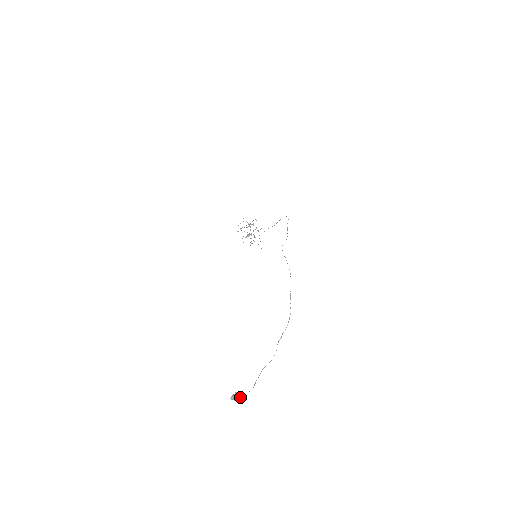
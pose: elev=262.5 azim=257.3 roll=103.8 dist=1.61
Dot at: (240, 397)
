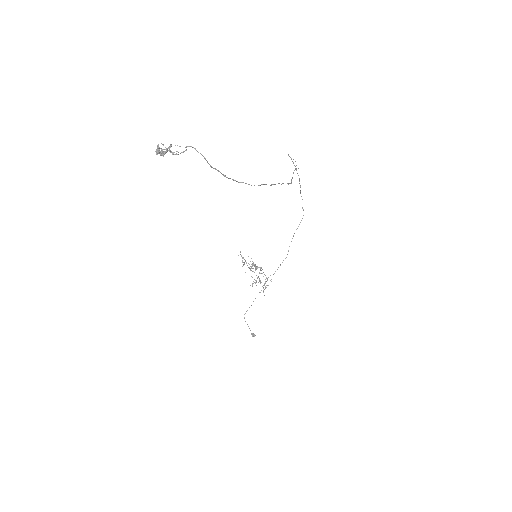
Dot at: occluded
